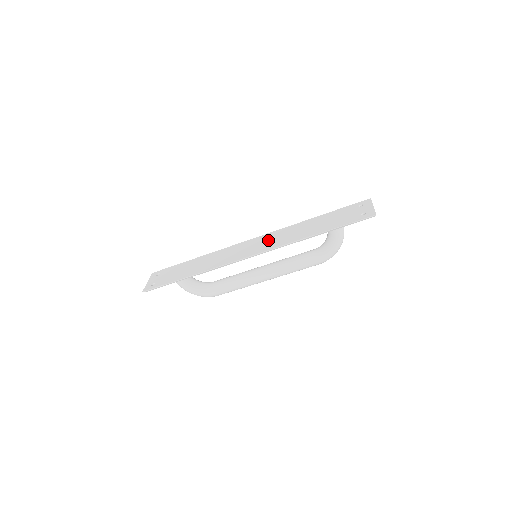
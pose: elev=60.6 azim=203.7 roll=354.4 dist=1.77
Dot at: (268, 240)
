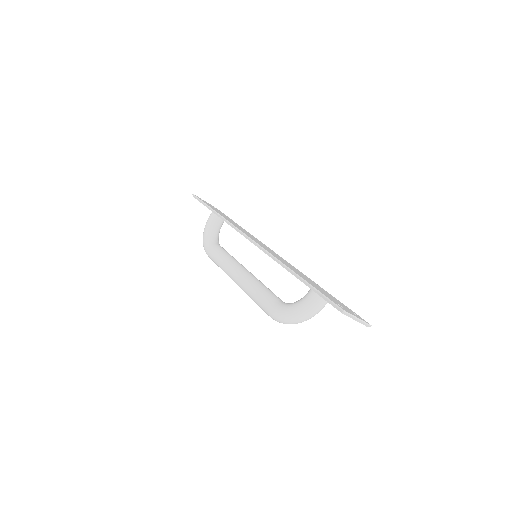
Dot at: occluded
